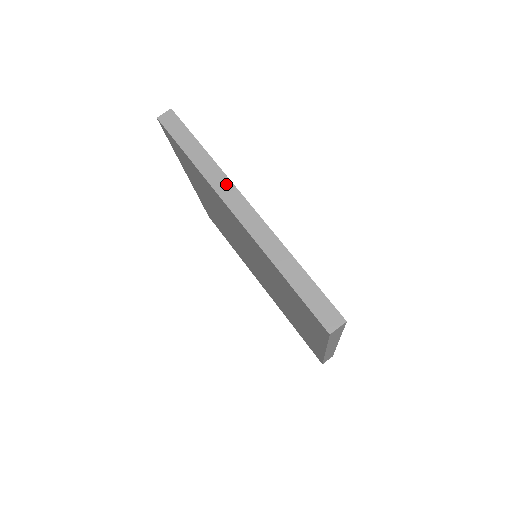
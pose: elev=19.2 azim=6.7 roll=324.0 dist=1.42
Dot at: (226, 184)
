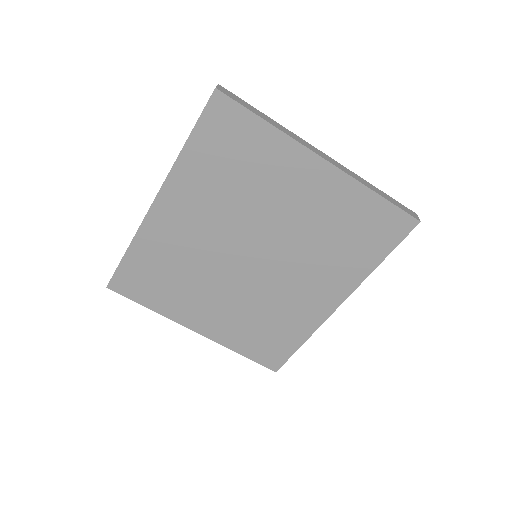
Dot at: occluded
